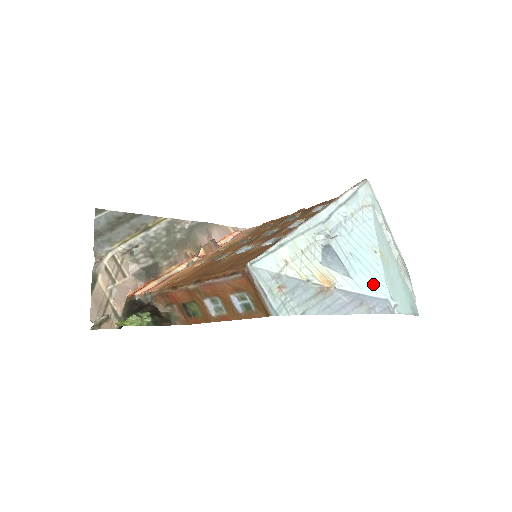
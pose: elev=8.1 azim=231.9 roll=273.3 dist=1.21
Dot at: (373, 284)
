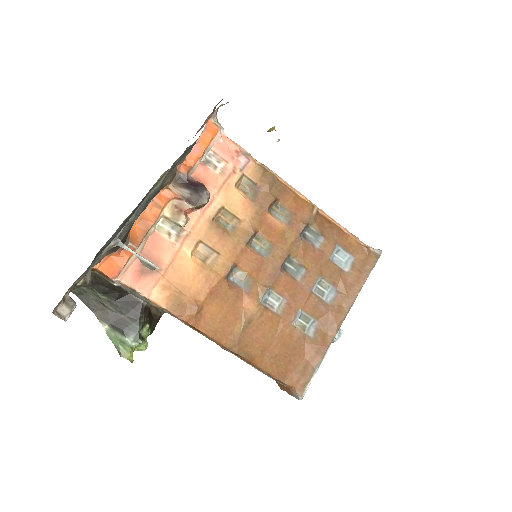
Dot at: occluded
